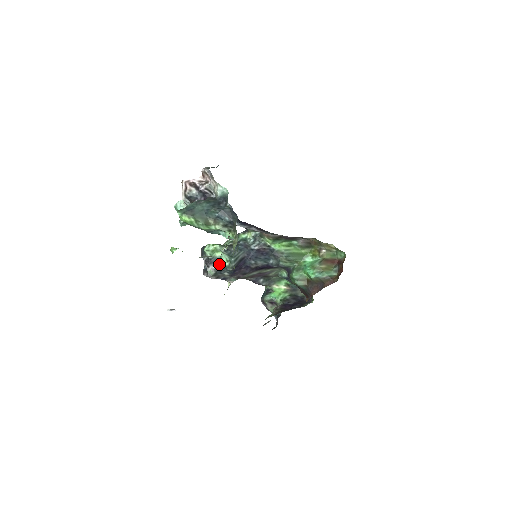
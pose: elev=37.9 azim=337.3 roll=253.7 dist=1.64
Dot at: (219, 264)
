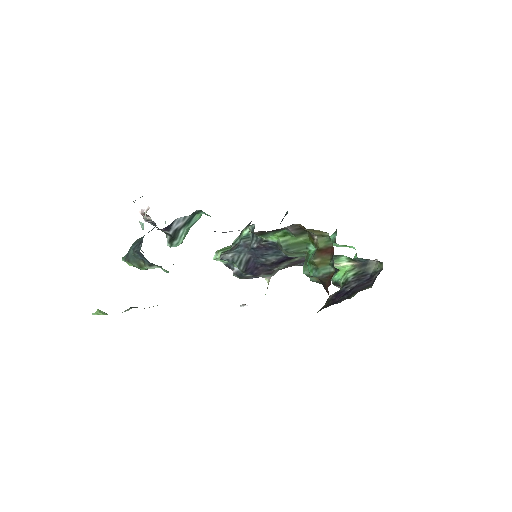
Dot at: (236, 268)
